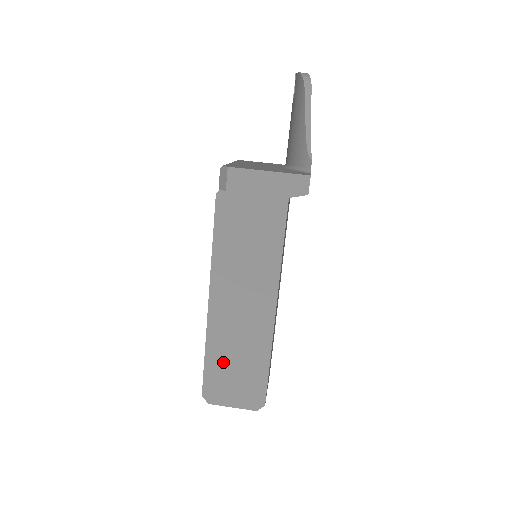
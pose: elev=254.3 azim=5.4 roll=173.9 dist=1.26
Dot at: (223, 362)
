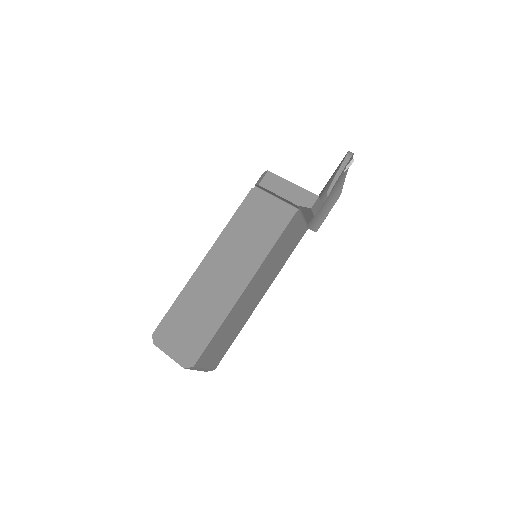
Dot at: (185, 312)
